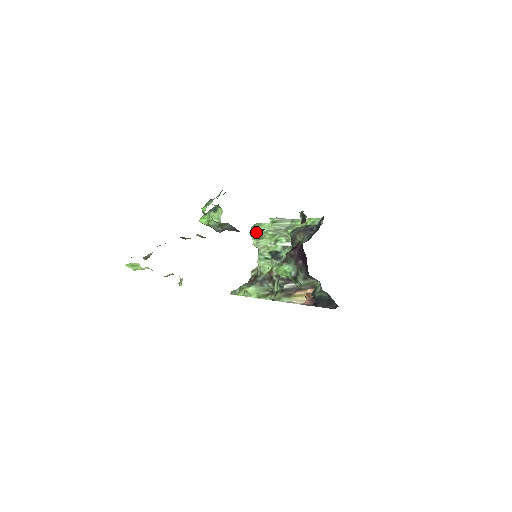
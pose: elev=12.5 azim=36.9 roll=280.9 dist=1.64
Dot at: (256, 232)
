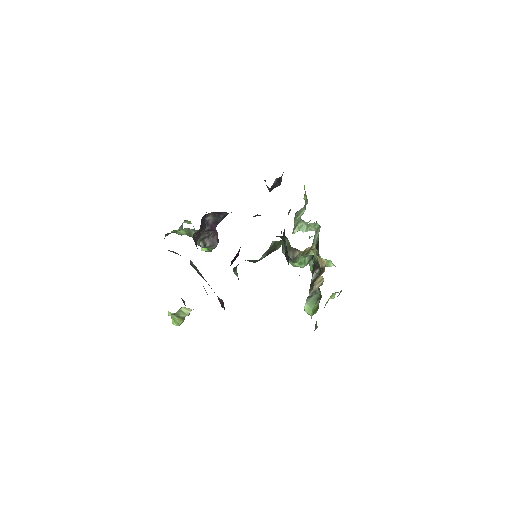
Dot at: occluded
